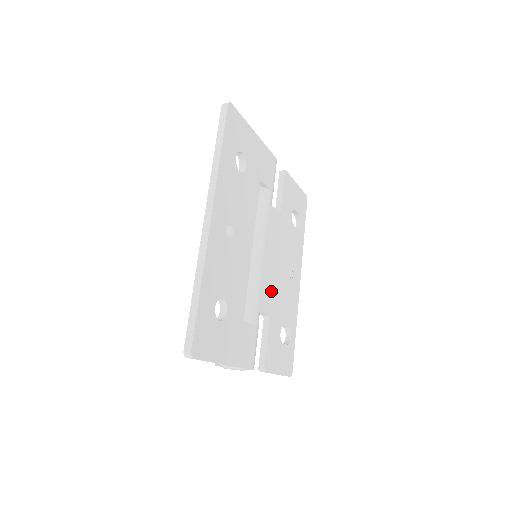
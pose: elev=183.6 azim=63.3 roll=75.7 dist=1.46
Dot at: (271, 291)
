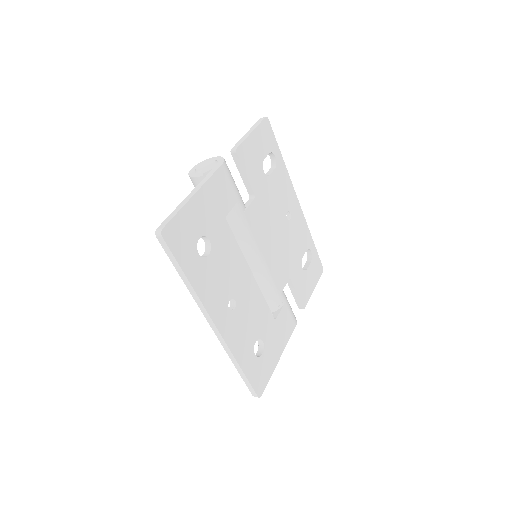
Dot at: (281, 262)
